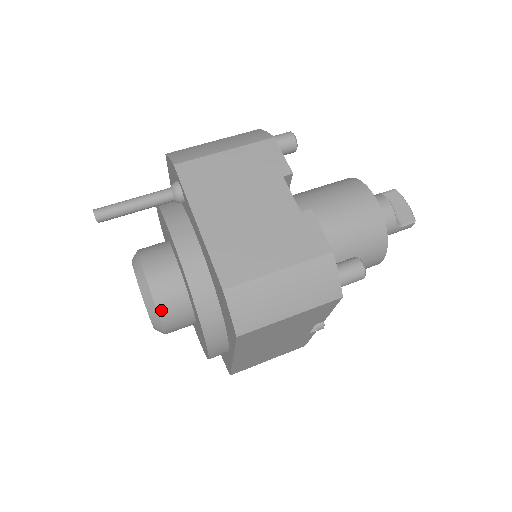
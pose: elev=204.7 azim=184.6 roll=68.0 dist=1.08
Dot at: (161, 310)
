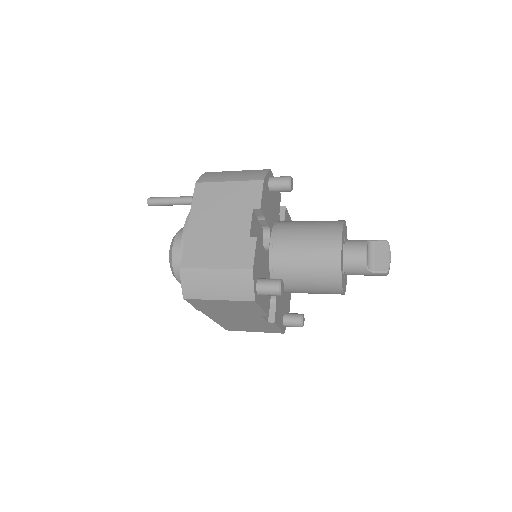
Dot at: (175, 269)
